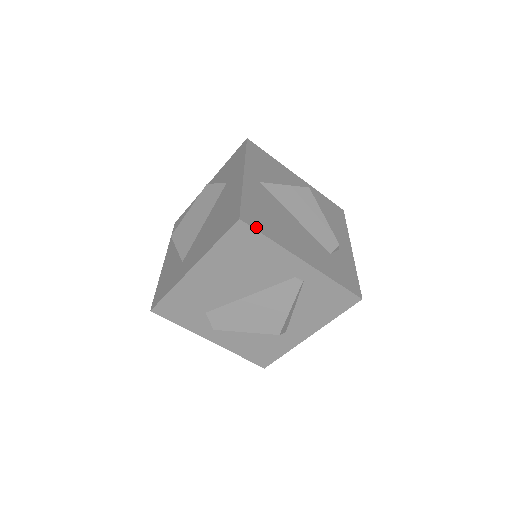
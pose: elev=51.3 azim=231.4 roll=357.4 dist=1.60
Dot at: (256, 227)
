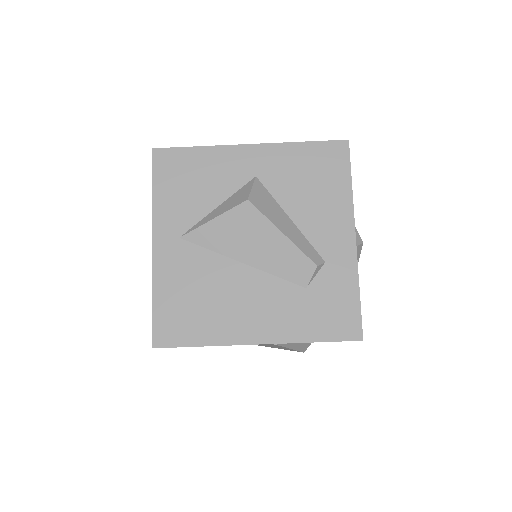
Dot at: (177, 342)
